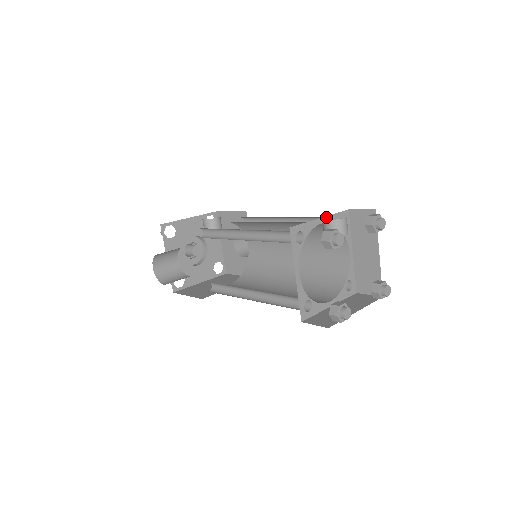
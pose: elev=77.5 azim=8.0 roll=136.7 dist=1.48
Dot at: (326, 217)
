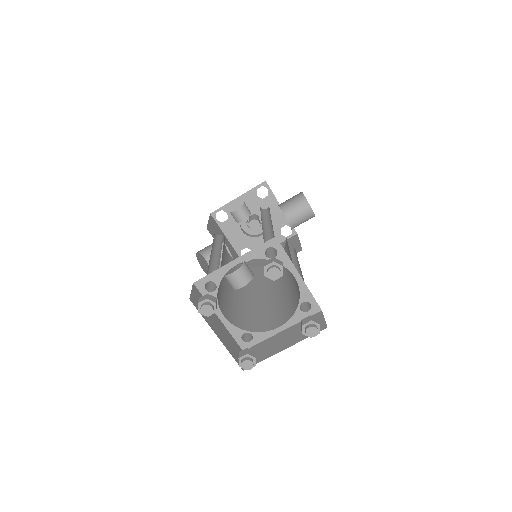
Dot at: (241, 256)
